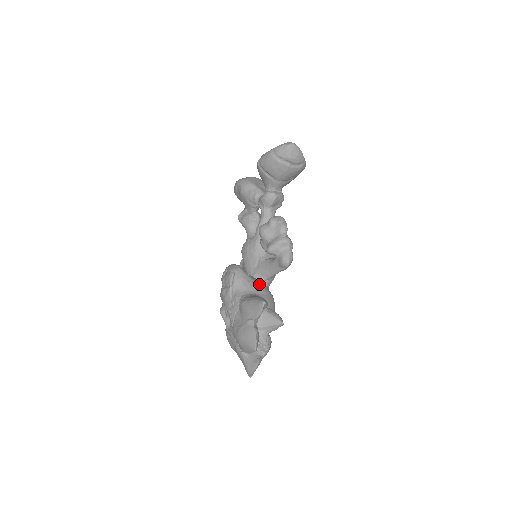
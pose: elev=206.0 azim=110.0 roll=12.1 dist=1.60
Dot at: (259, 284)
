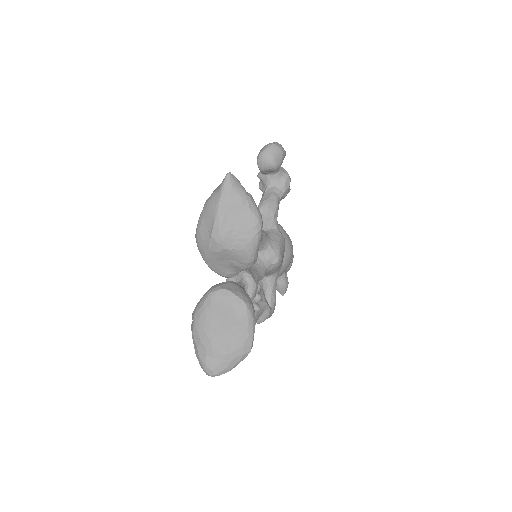
Dot at: occluded
